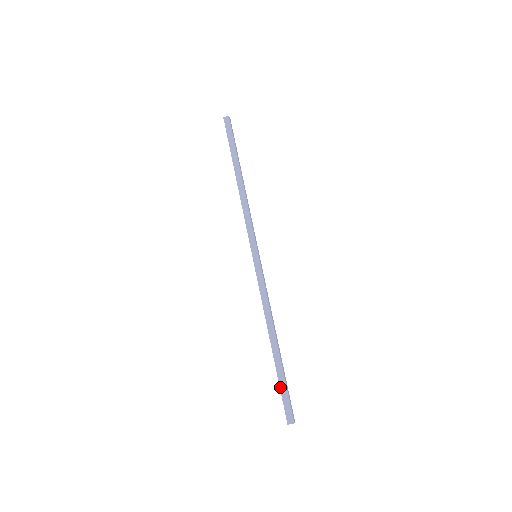
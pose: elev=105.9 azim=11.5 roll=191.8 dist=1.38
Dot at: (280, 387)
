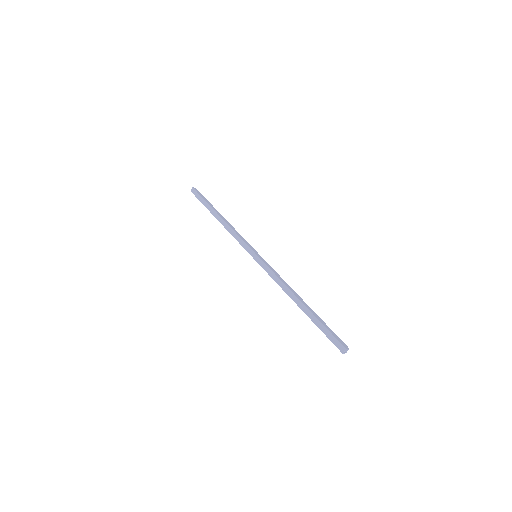
Dot at: (321, 330)
